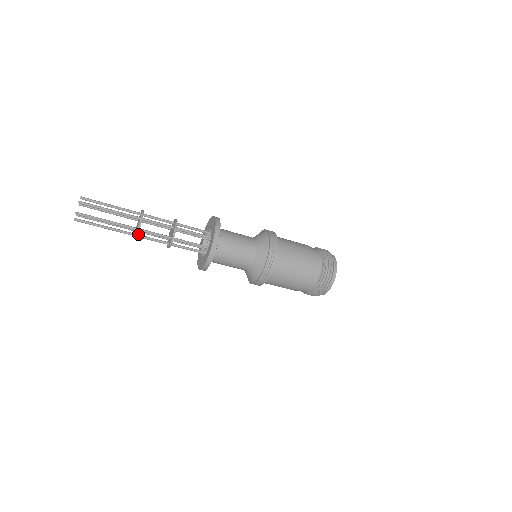
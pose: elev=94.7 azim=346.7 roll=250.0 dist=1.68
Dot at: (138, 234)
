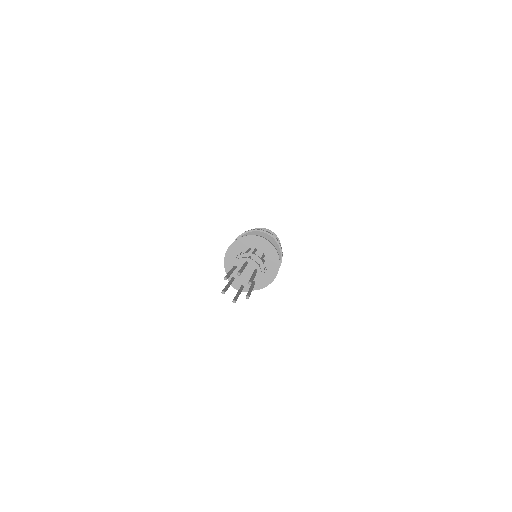
Dot at: (235, 278)
